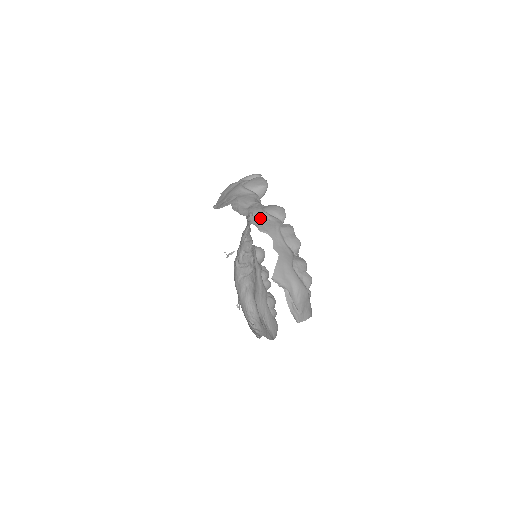
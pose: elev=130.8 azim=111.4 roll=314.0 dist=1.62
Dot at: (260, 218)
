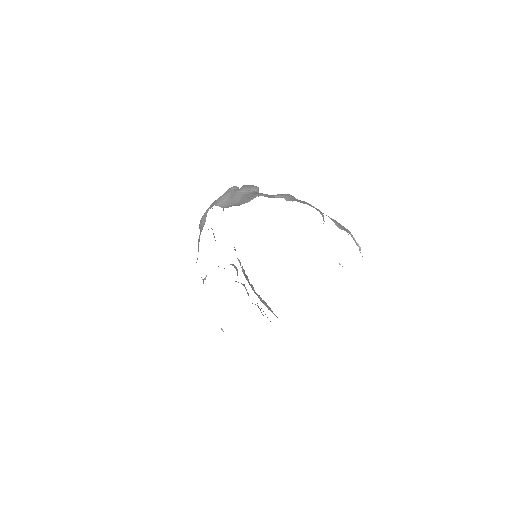
Dot at: (291, 198)
